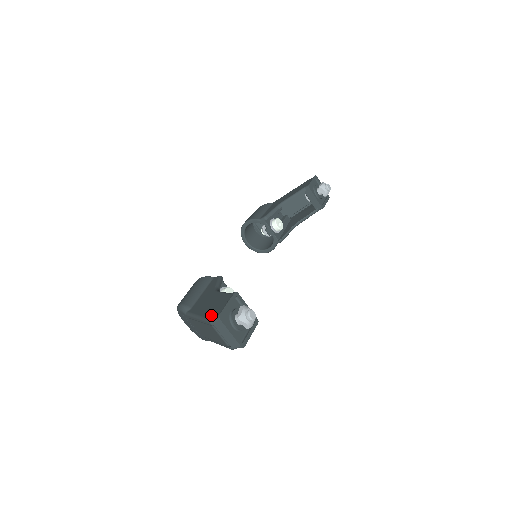
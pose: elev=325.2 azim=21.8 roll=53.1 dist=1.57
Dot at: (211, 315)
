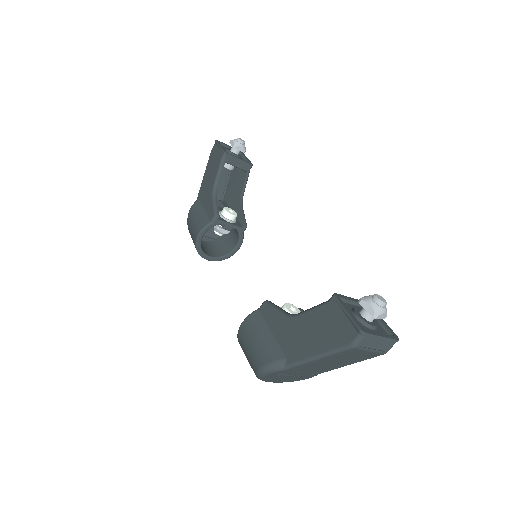
Dot at: (343, 340)
